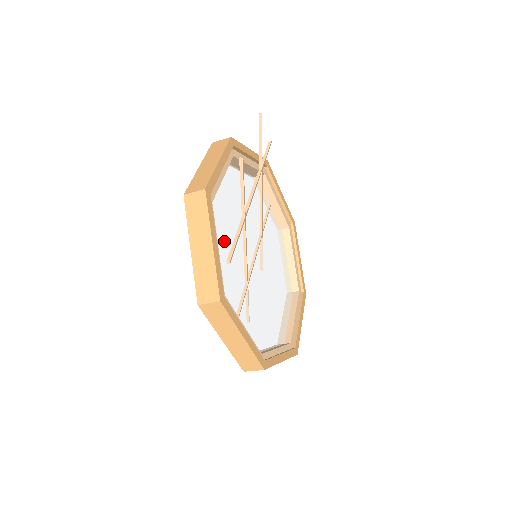
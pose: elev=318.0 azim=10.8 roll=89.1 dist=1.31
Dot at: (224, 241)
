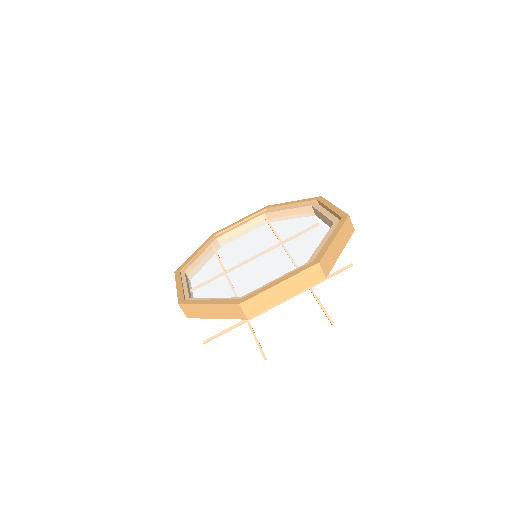
Dot at: (236, 288)
